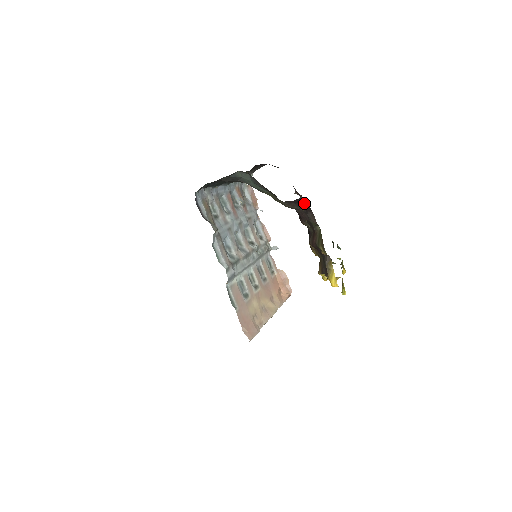
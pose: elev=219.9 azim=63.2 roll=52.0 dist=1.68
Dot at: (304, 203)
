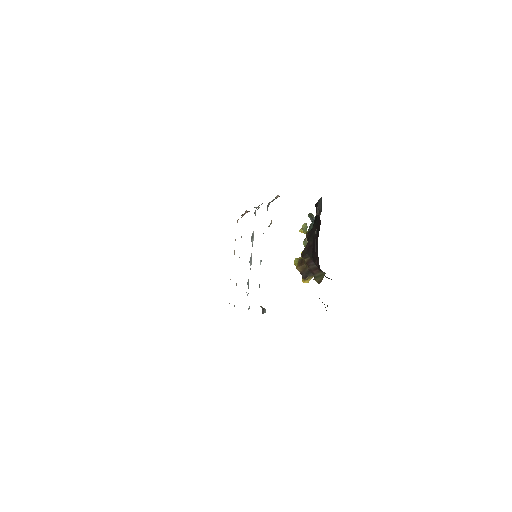
Dot at: occluded
